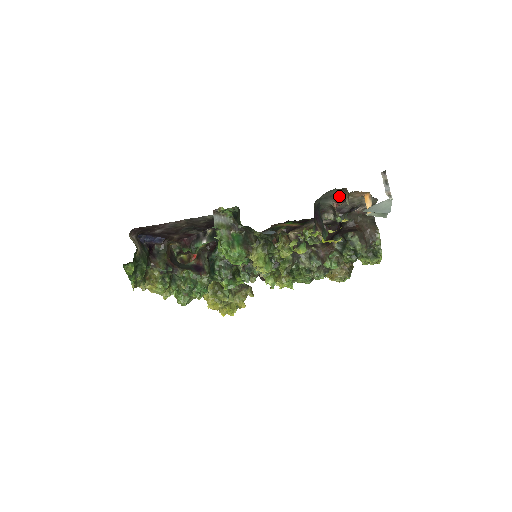
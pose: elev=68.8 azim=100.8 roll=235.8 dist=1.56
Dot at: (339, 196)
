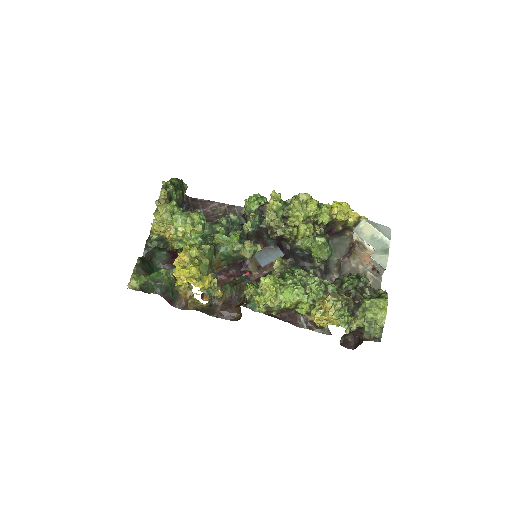
Dot at: (347, 250)
